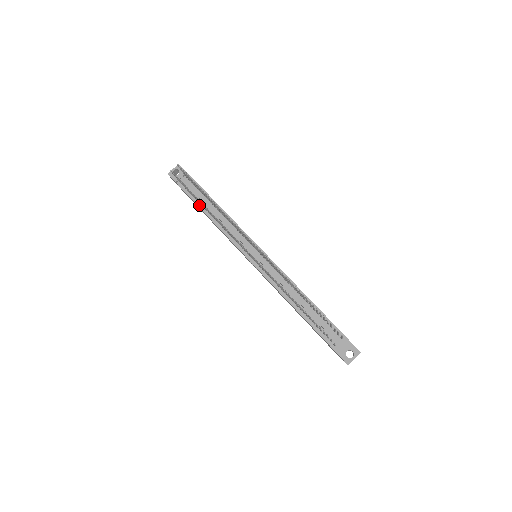
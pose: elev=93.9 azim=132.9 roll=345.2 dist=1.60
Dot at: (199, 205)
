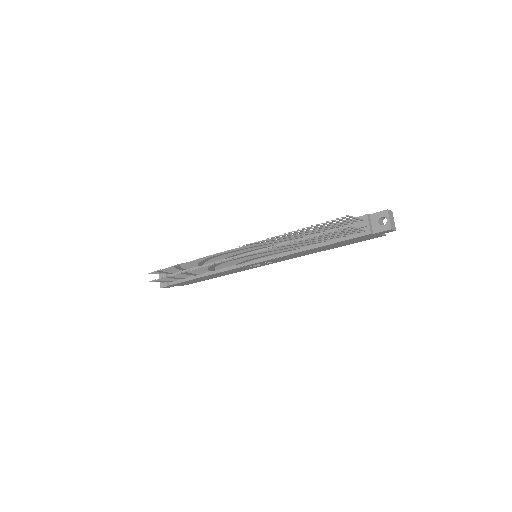
Dot at: (193, 278)
